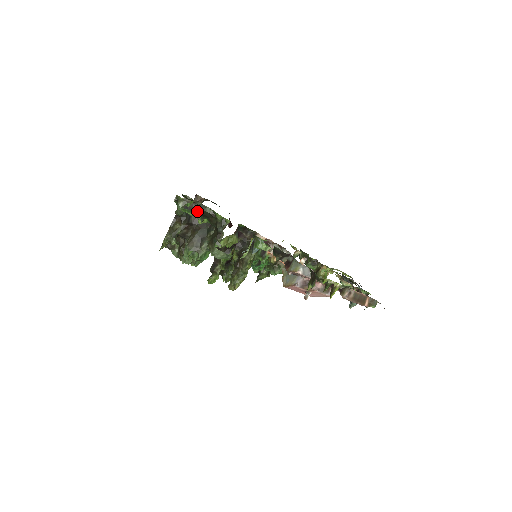
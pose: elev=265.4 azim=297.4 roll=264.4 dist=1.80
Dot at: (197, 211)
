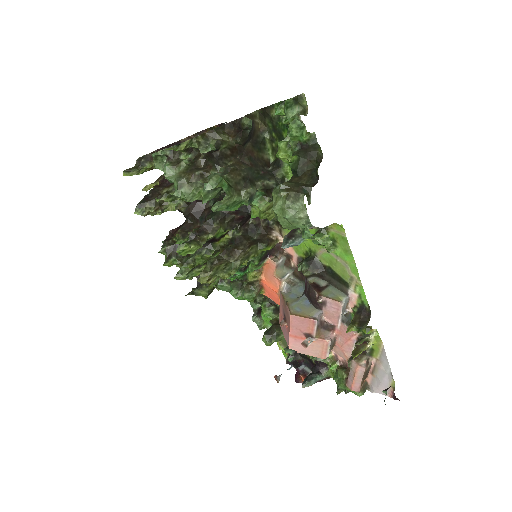
Dot at: (308, 136)
